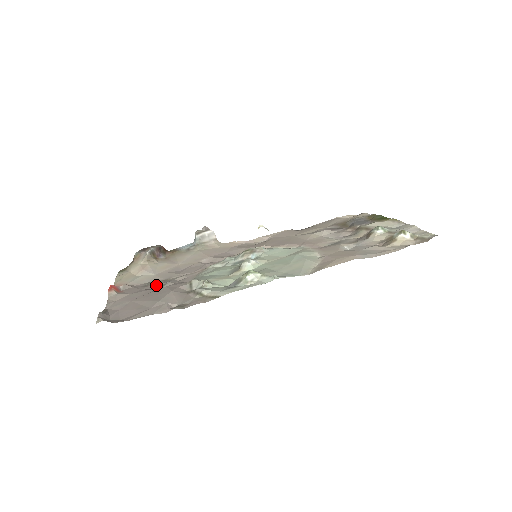
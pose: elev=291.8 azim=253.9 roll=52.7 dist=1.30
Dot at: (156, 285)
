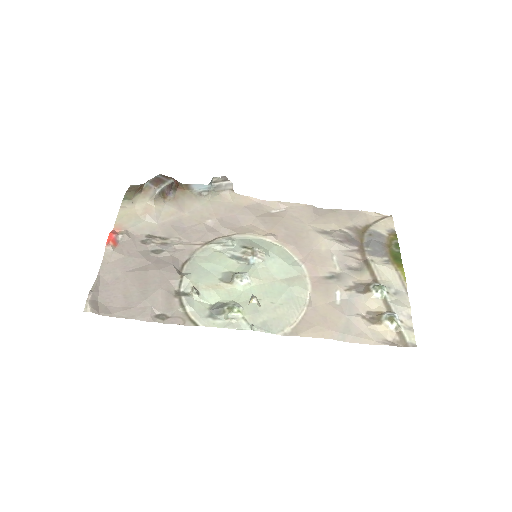
Dot at: (154, 245)
